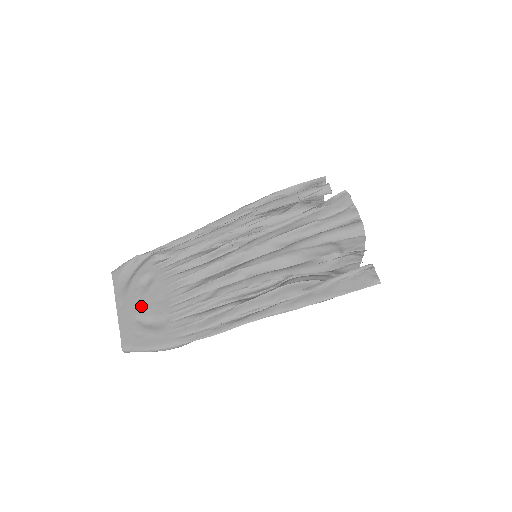
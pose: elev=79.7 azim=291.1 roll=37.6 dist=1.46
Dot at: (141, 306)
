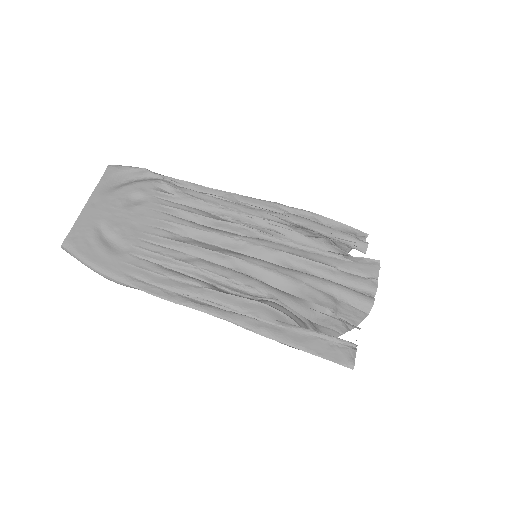
Dot at: (113, 217)
